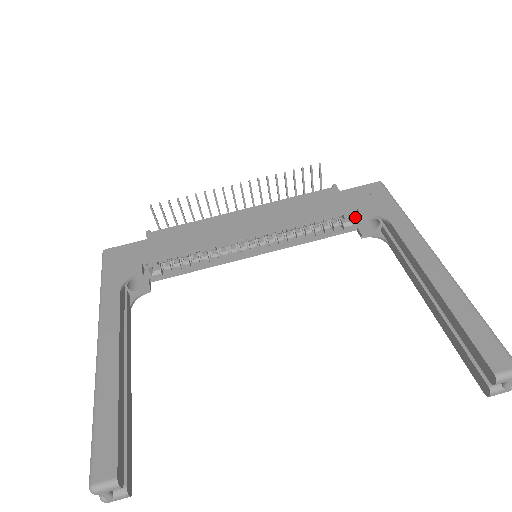
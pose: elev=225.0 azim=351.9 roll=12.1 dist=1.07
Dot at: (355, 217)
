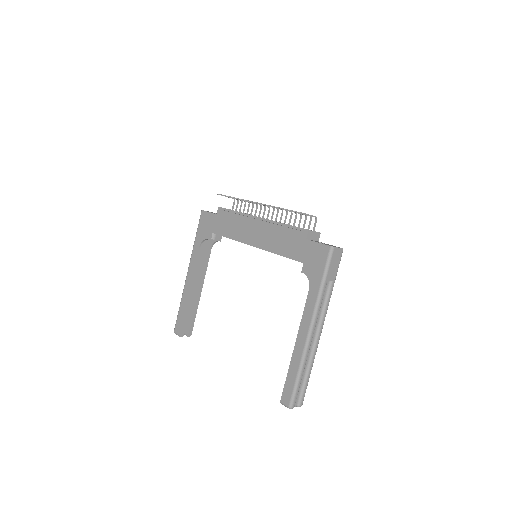
Dot at: occluded
